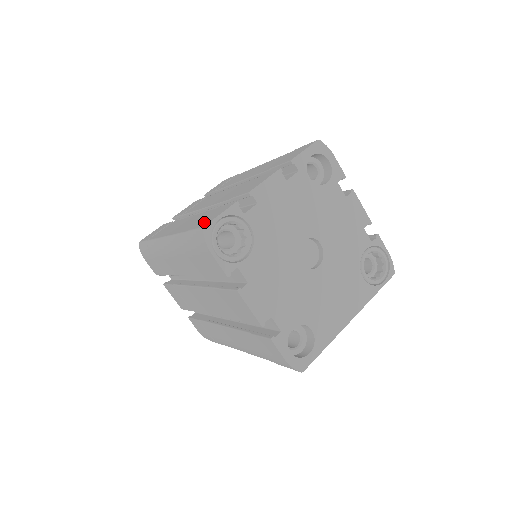
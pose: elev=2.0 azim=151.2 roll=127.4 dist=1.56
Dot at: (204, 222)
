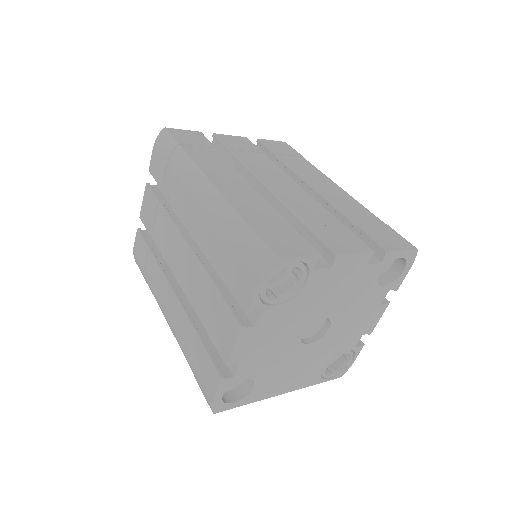
Dot at: (277, 243)
